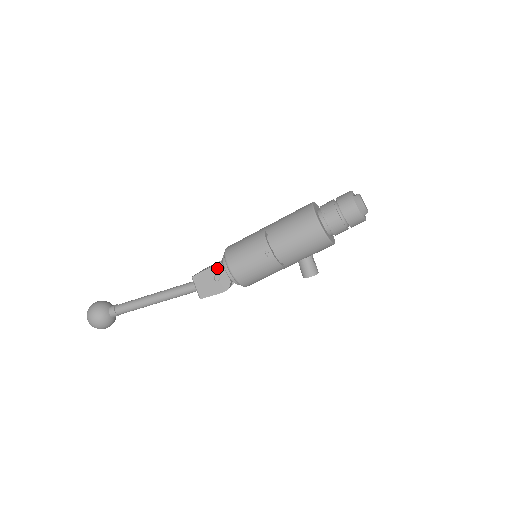
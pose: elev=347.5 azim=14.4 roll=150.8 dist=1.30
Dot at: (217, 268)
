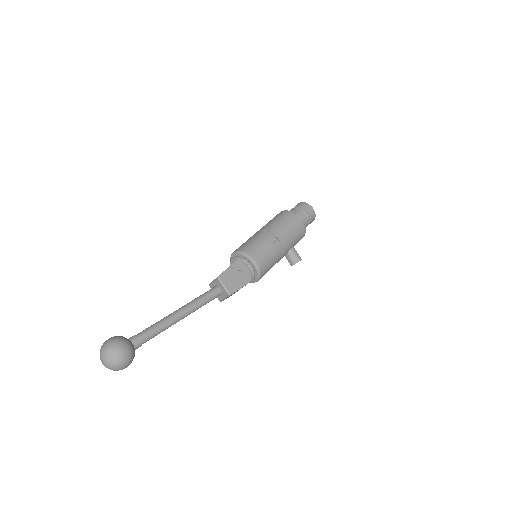
Dot at: (237, 264)
